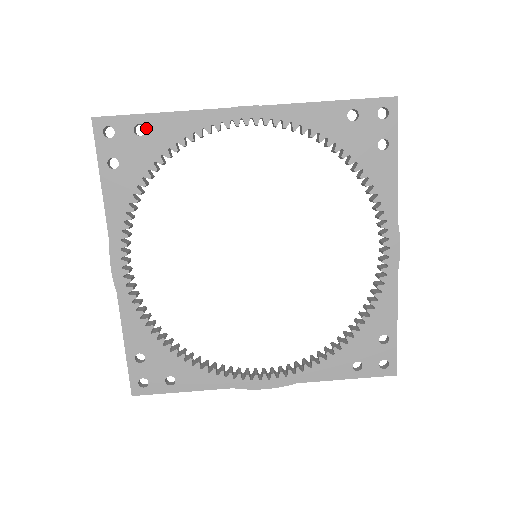
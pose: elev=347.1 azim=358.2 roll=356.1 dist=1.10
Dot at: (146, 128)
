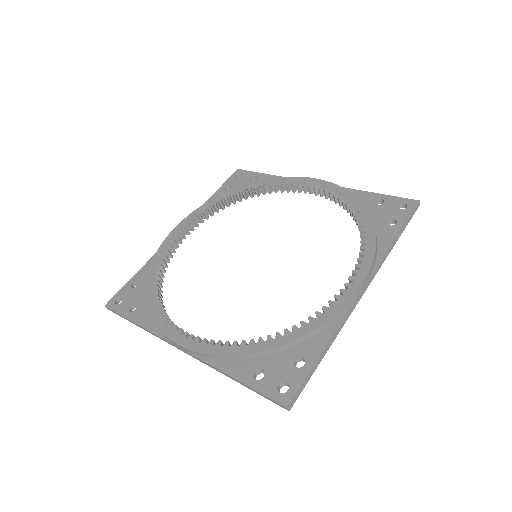
Dot at: (257, 178)
